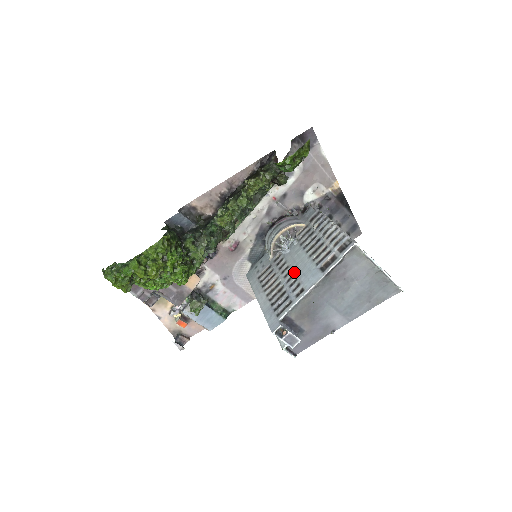
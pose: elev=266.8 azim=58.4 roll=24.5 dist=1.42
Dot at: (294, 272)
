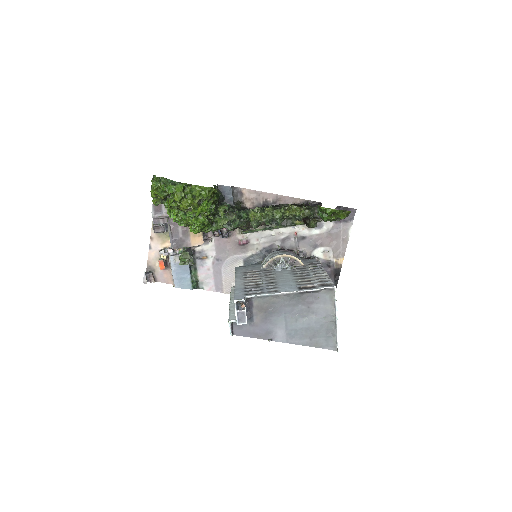
Dot at: (276, 281)
